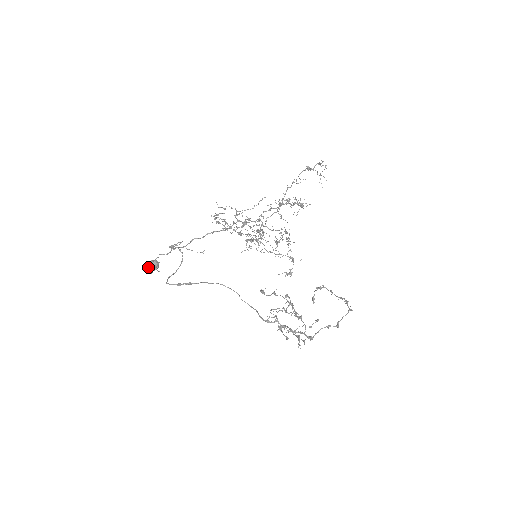
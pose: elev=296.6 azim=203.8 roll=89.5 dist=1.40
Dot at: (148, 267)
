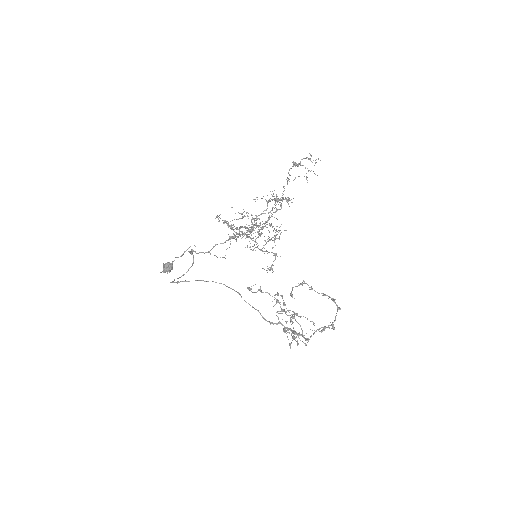
Dot at: (163, 269)
